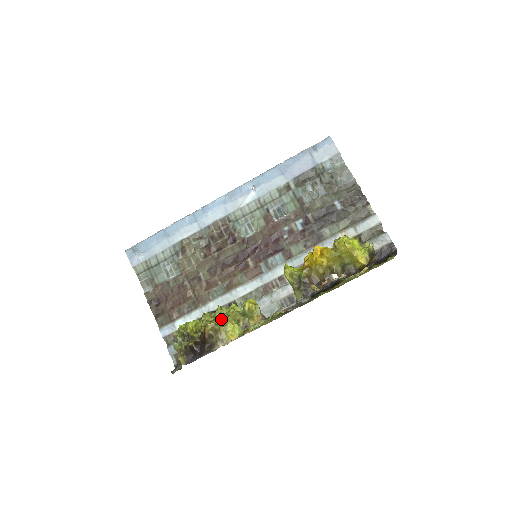
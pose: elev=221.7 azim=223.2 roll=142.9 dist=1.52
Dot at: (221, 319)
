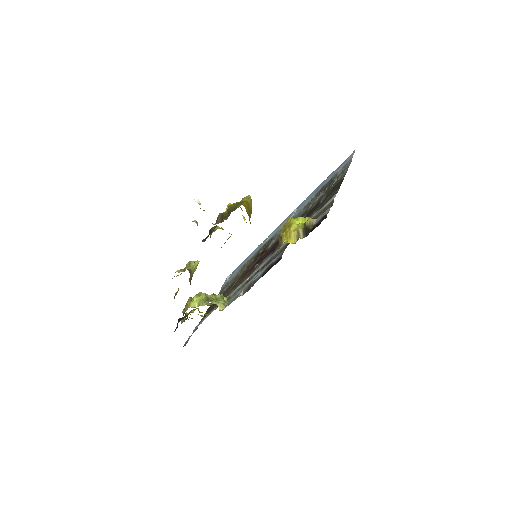
Dot at: occluded
